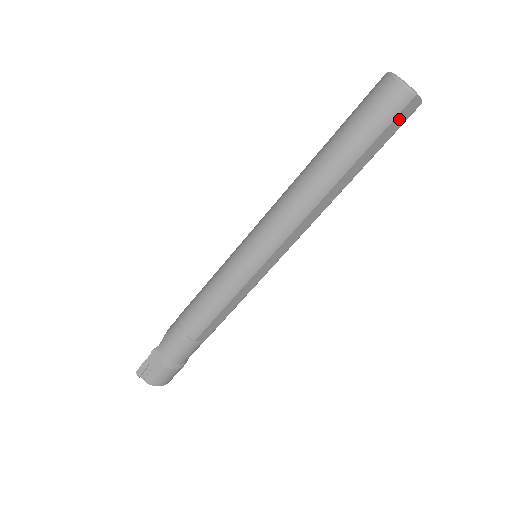
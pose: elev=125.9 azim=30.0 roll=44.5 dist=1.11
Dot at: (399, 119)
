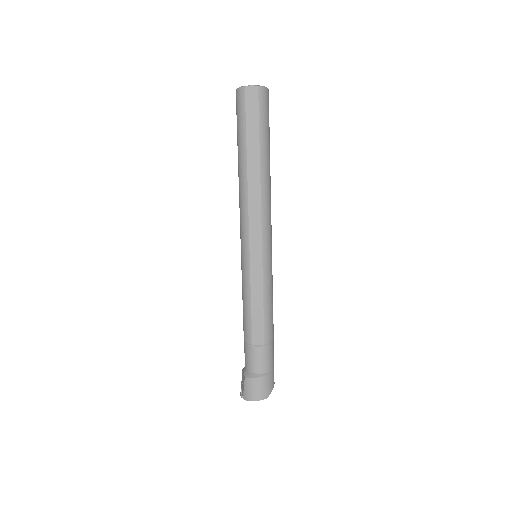
Dot at: (250, 106)
